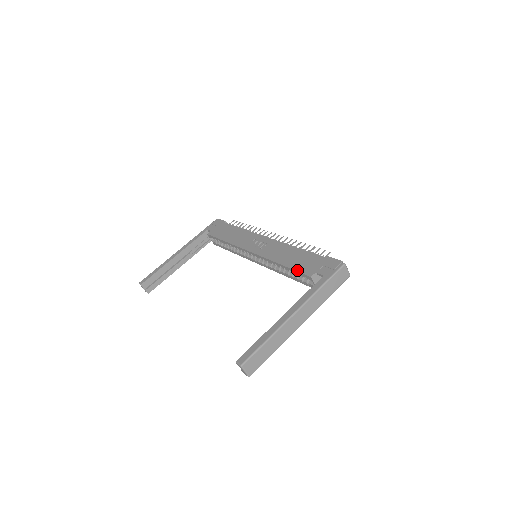
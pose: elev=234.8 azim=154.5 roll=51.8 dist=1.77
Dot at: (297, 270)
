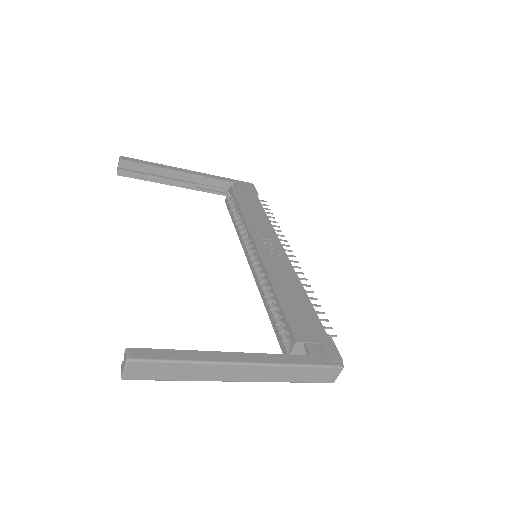
Dot at: (288, 318)
